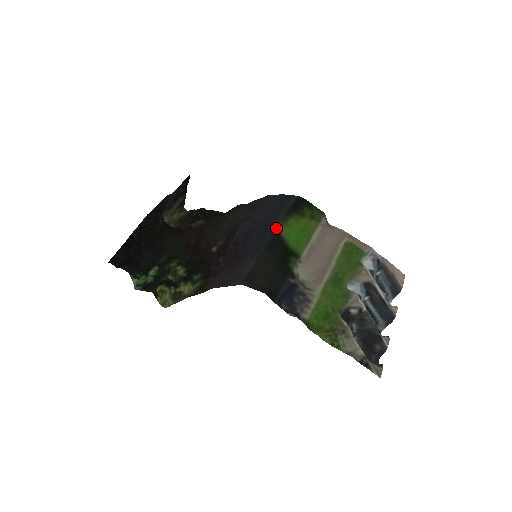
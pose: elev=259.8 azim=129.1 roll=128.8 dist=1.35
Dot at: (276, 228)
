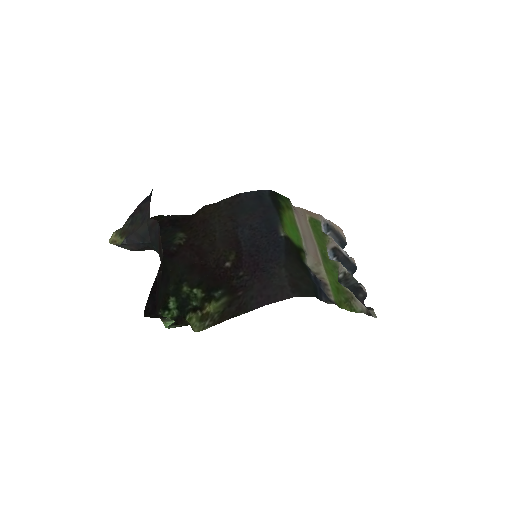
Dot at: (282, 232)
